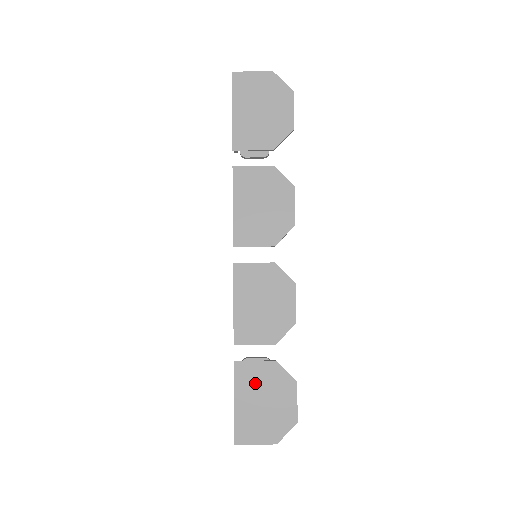
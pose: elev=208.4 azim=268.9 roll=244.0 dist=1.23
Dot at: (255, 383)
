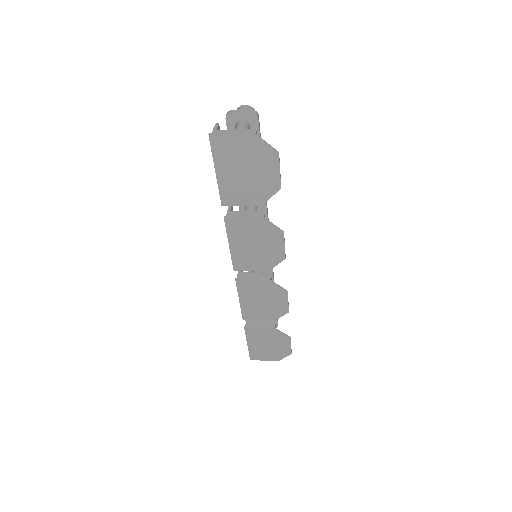
Dot at: (261, 337)
